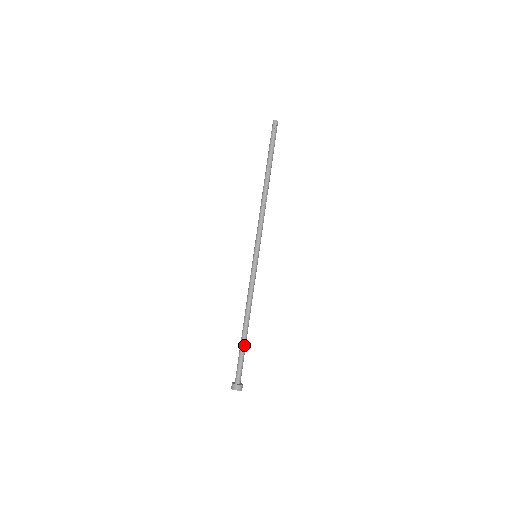
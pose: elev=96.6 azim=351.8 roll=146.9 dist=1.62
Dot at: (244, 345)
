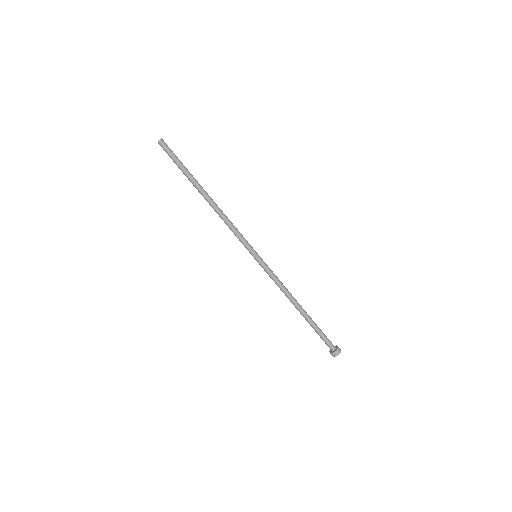
Dot at: (312, 323)
